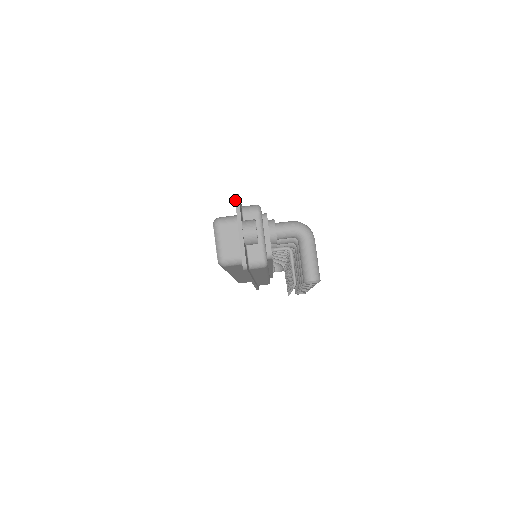
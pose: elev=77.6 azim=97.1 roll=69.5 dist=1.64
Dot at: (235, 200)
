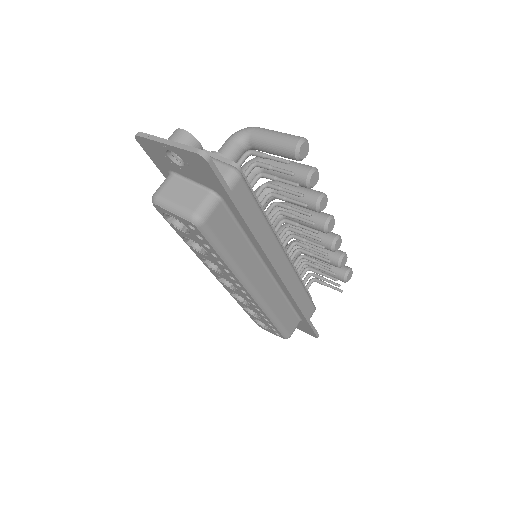
Dot at: (137, 136)
